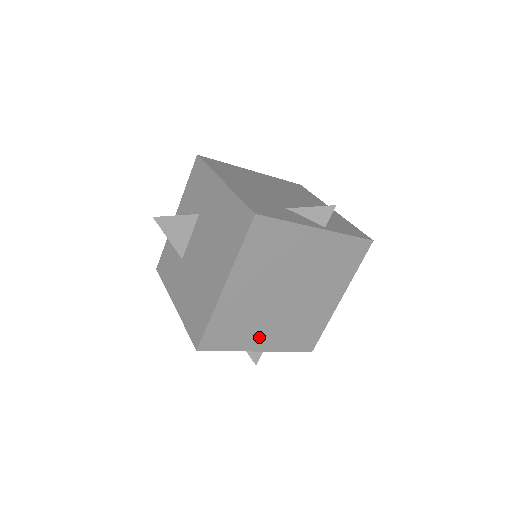
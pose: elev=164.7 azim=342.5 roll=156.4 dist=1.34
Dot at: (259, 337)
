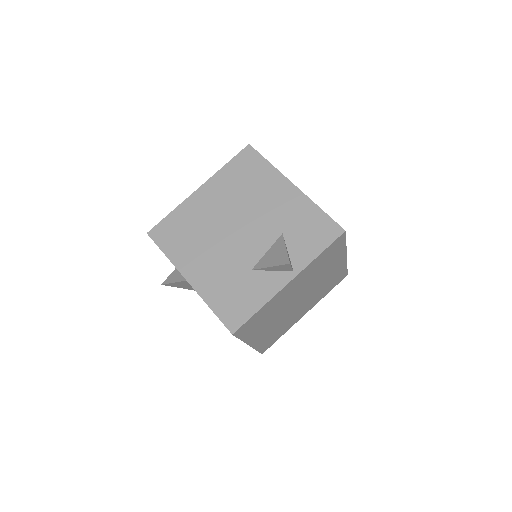
Dot at: (298, 316)
